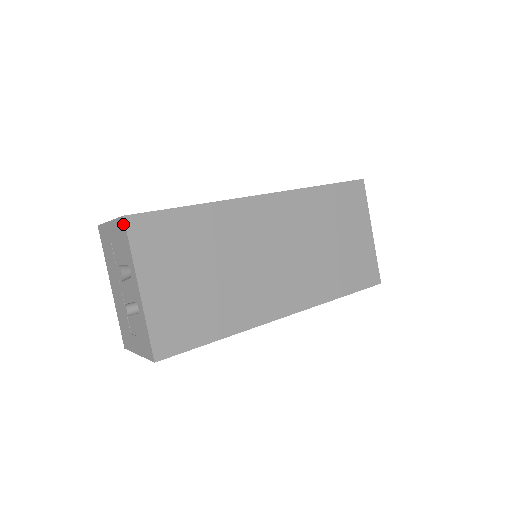
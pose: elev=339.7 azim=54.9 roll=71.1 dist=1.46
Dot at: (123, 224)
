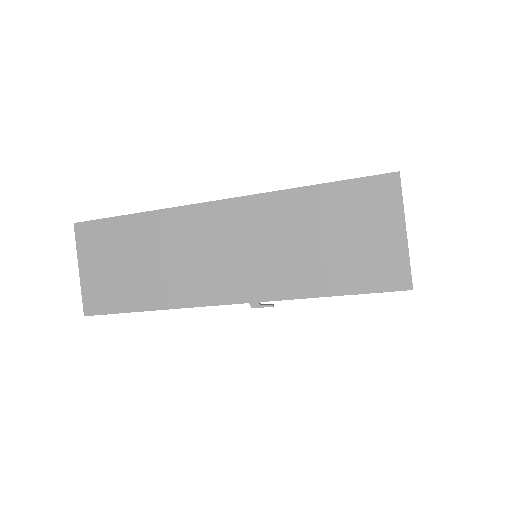
Dot at: occluded
